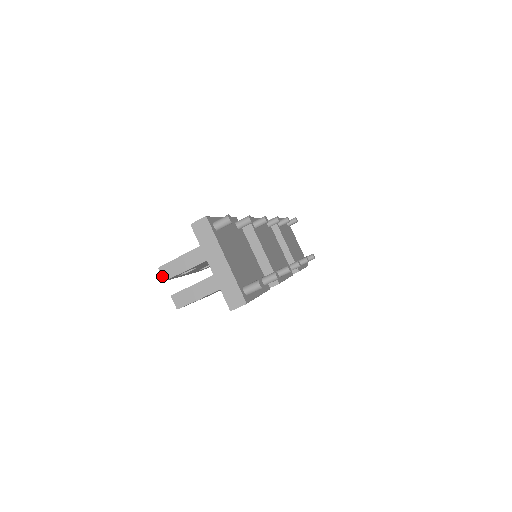
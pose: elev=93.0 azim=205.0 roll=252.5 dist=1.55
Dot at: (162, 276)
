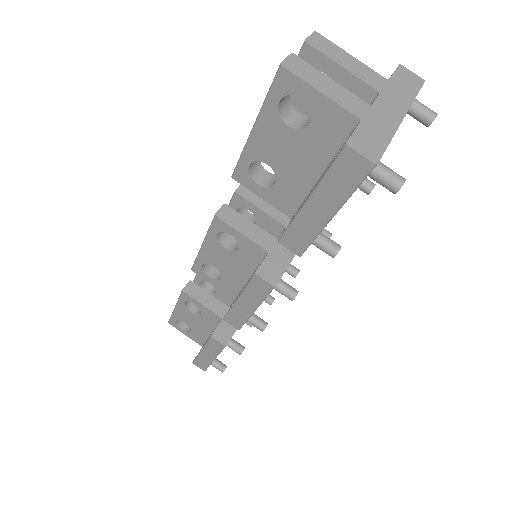
Dot at: (309, 37)
